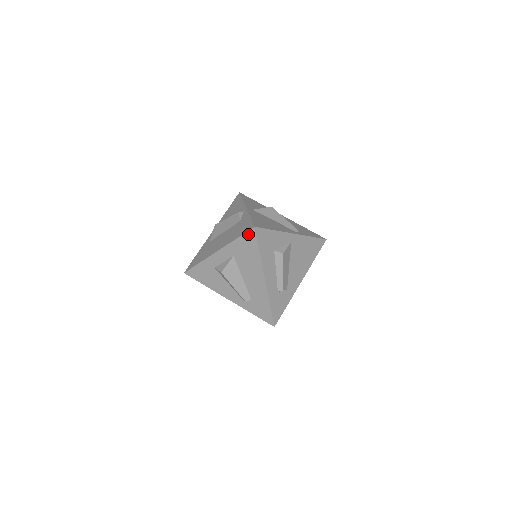
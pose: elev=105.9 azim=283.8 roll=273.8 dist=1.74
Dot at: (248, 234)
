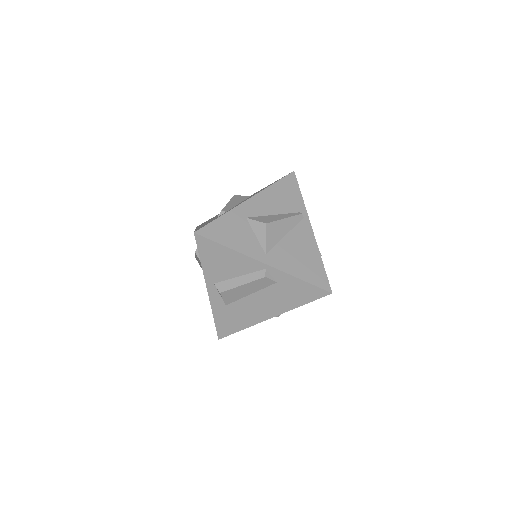
Dot at: (320, 297)
